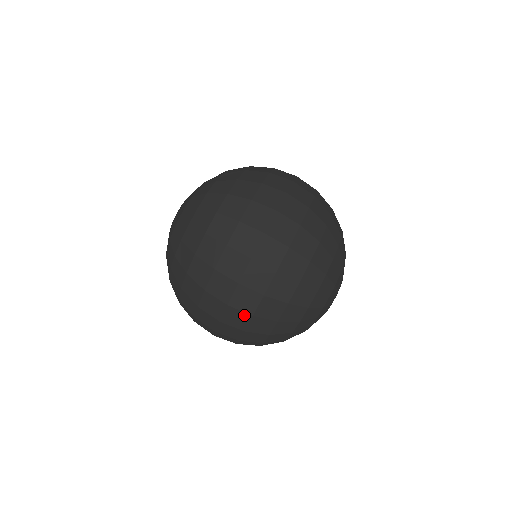
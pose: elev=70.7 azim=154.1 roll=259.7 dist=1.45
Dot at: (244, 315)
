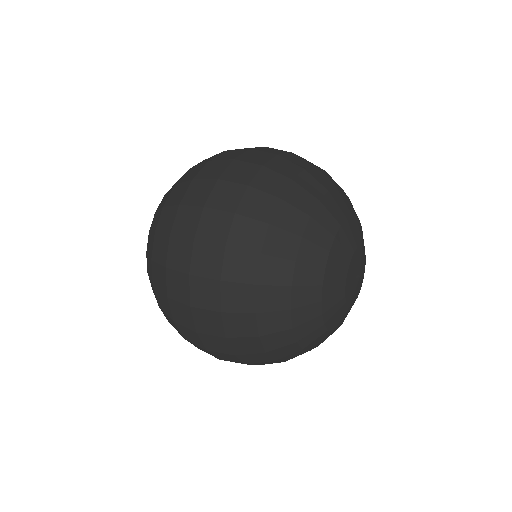
Dot at: (215, 250)
